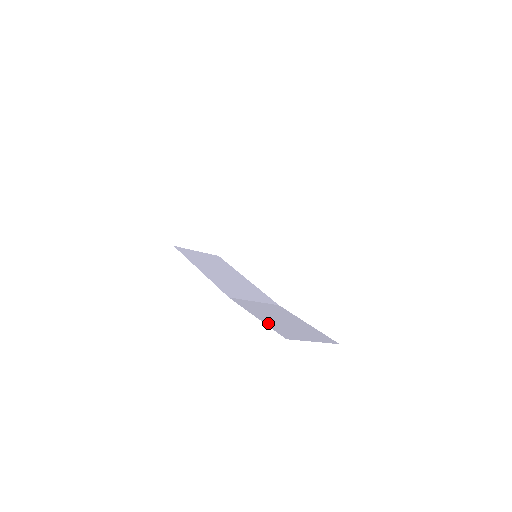
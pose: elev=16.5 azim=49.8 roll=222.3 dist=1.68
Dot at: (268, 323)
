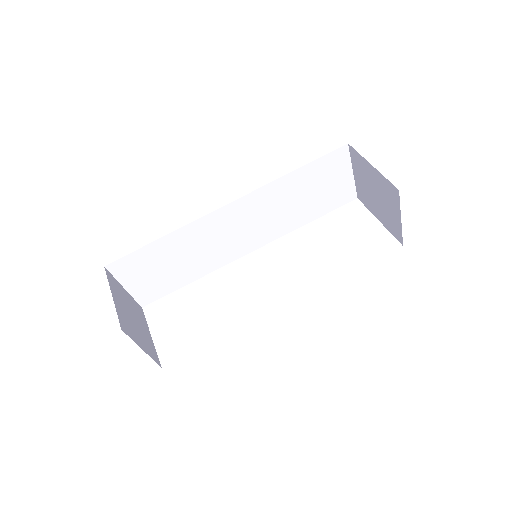
Dot at: occluded
